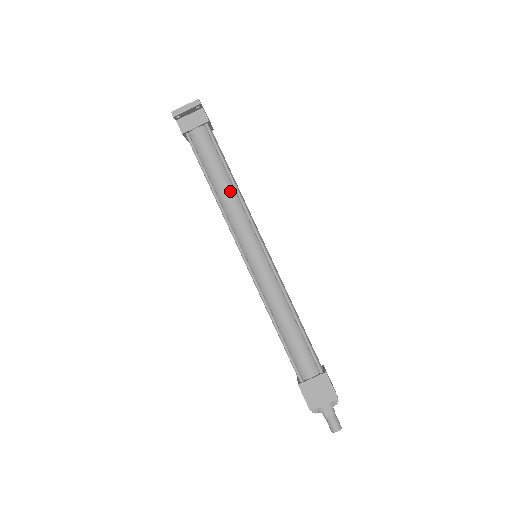
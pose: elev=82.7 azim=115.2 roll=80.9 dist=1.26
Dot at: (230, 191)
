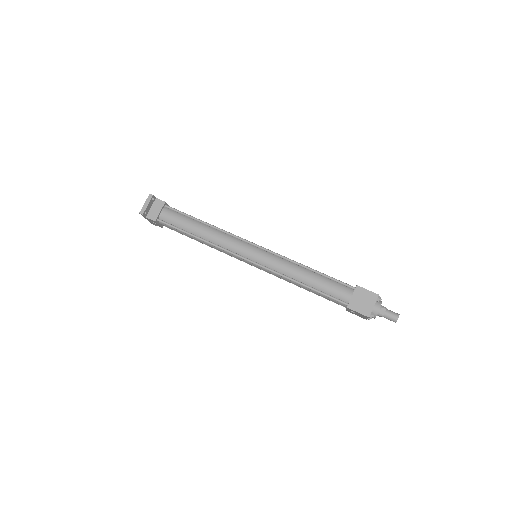
Dot at: (209, 230)
